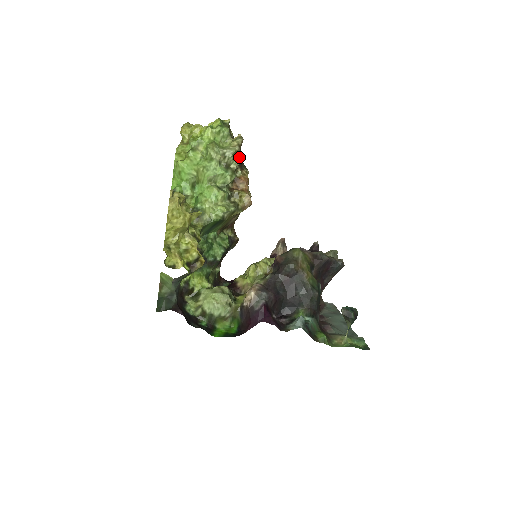
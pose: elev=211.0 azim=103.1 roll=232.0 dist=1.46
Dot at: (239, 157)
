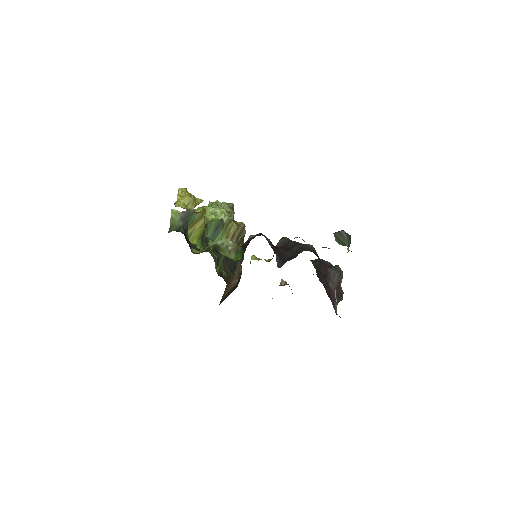
Dot at: (232, 210)
